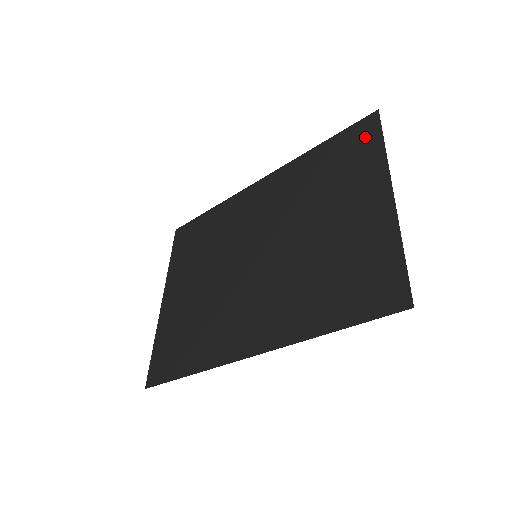
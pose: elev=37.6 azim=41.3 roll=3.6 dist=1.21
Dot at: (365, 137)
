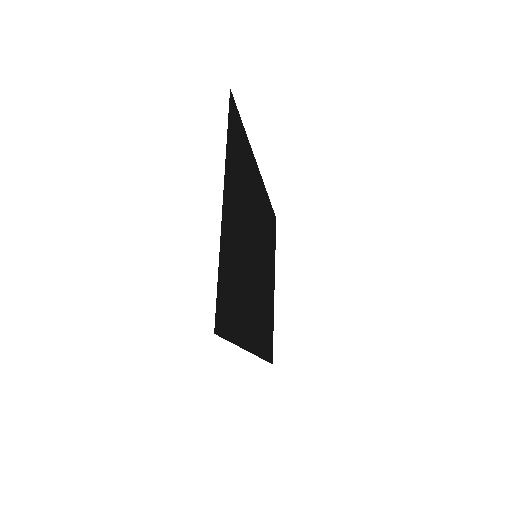
Dot at: (232, 126)
